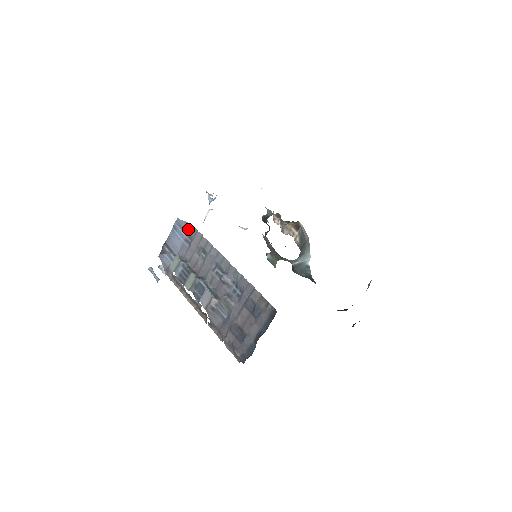
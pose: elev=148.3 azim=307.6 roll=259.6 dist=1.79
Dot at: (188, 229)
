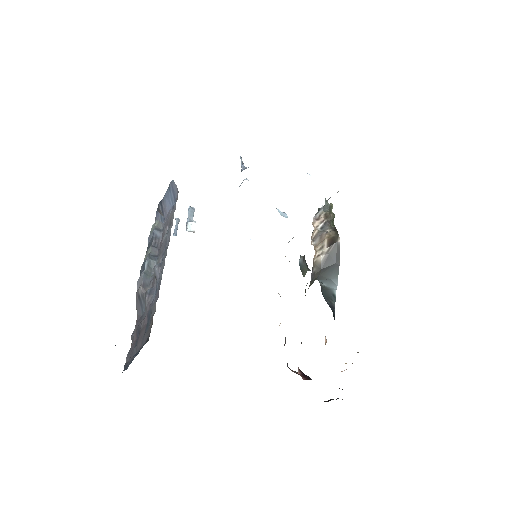
Dot at: (176, 195)
